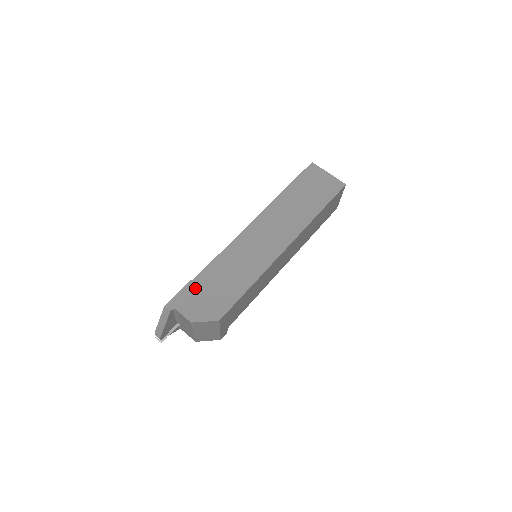
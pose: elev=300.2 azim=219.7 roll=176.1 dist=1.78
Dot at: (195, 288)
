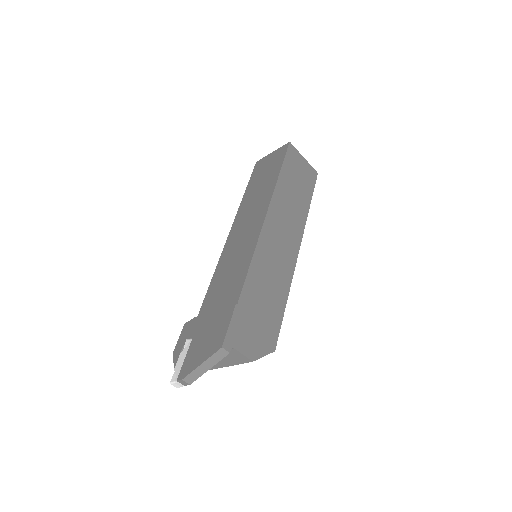
Dot at: (243, 314)
